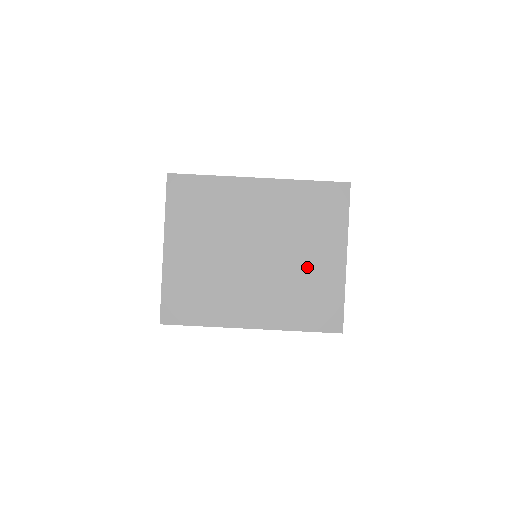
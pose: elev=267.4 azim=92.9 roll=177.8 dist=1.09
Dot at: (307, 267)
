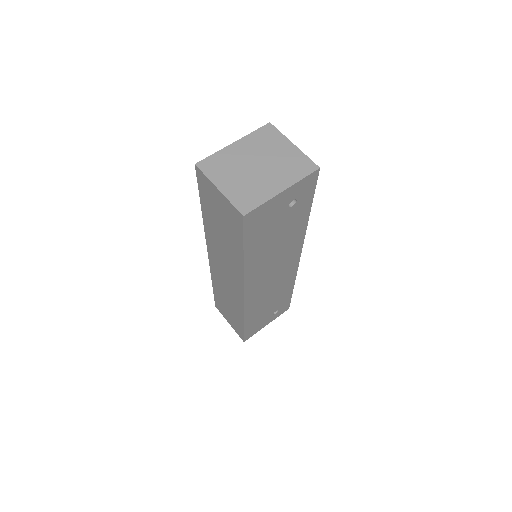
Dot at: (282, 157)
